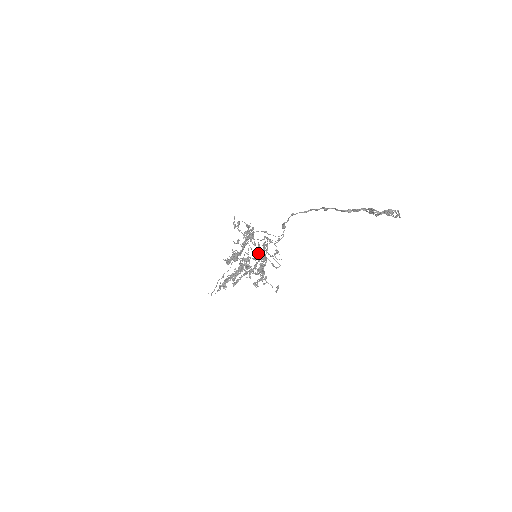
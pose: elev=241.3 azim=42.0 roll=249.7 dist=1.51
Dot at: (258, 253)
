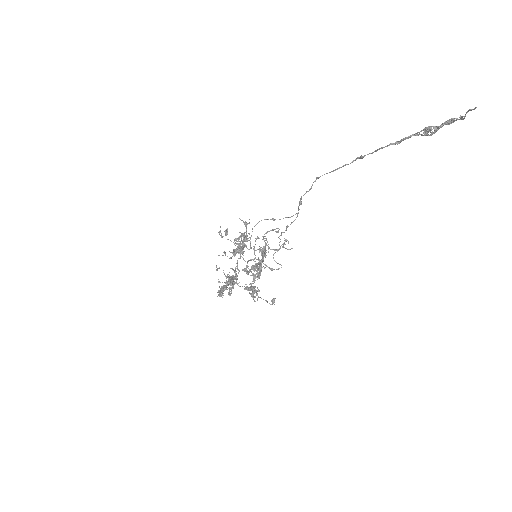
Dot at: occluded
